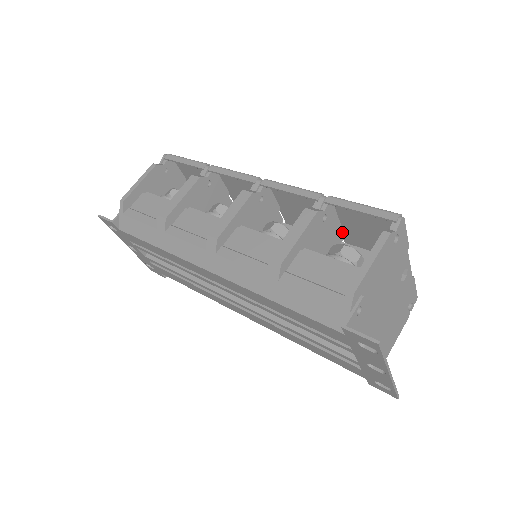
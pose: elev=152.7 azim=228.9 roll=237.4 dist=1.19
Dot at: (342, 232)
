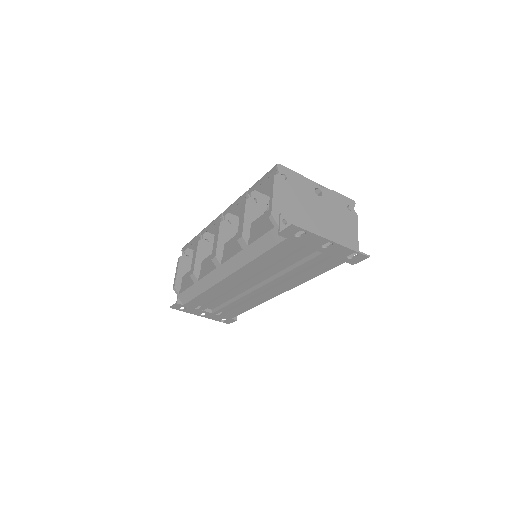
Dot at: occluded
